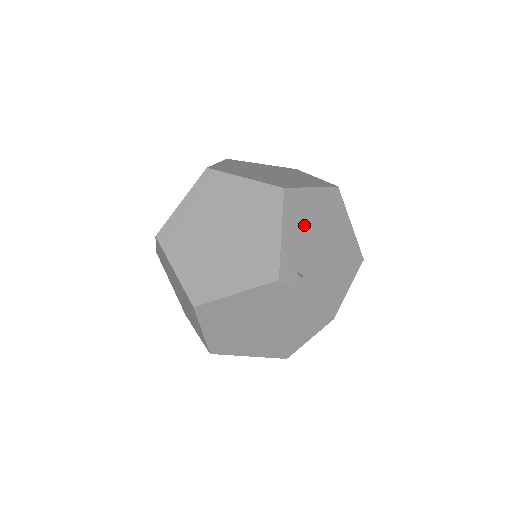
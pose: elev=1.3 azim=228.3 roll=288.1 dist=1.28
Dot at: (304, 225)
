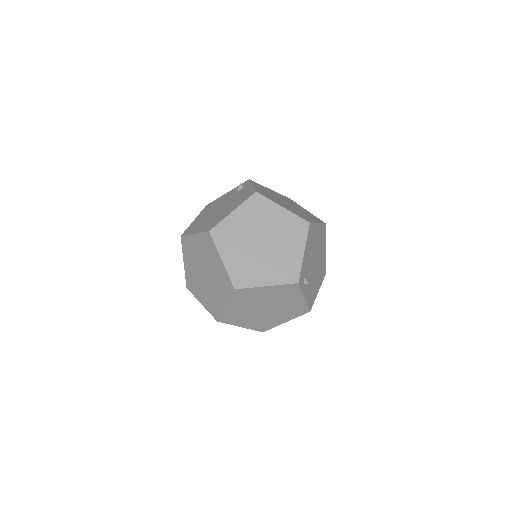
Dot at: (312, 248)
